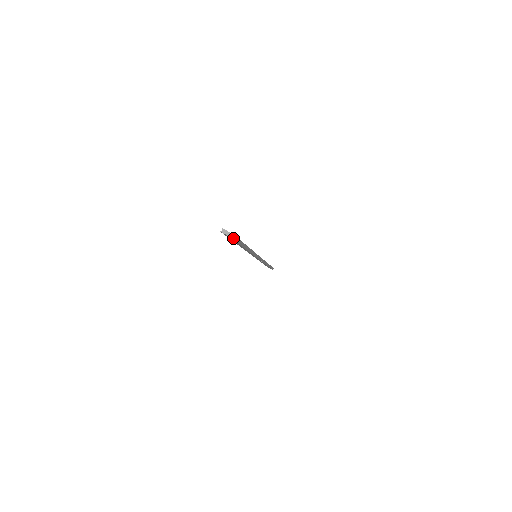
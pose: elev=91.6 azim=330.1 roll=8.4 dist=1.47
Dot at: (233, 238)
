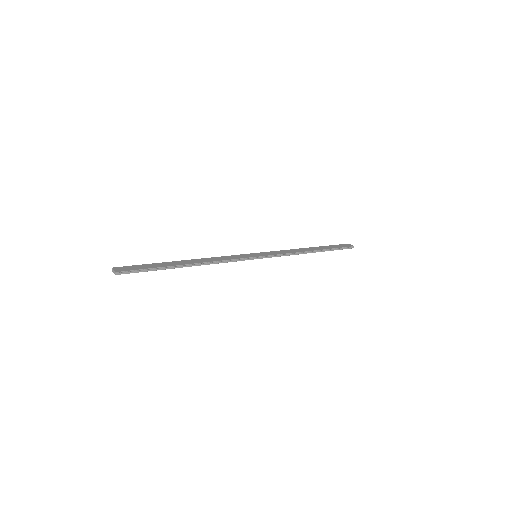
Dot at: (119, 274)
